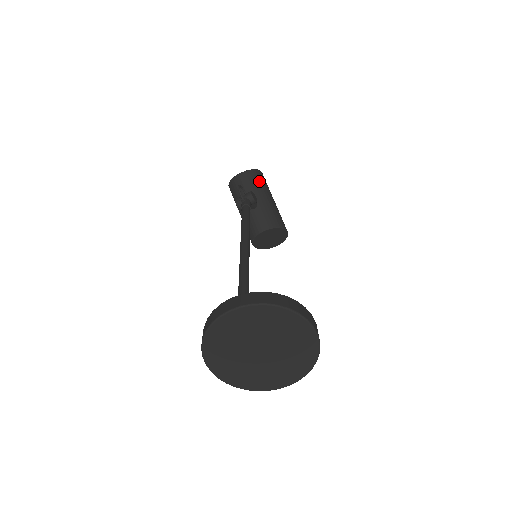
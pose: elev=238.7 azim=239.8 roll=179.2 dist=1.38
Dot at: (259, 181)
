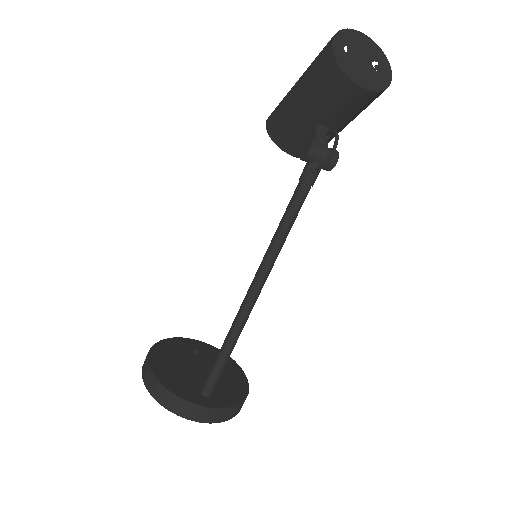
Dot at: occluded
